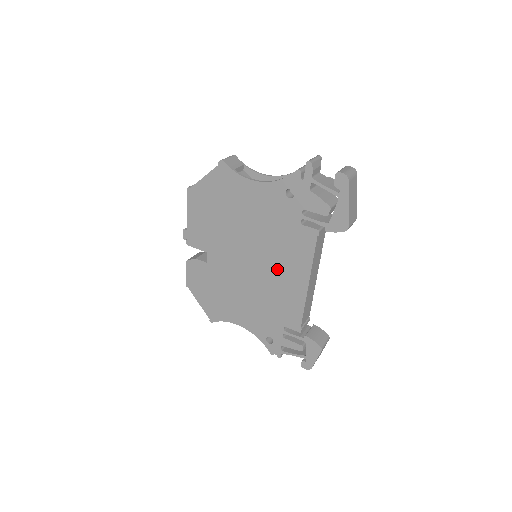
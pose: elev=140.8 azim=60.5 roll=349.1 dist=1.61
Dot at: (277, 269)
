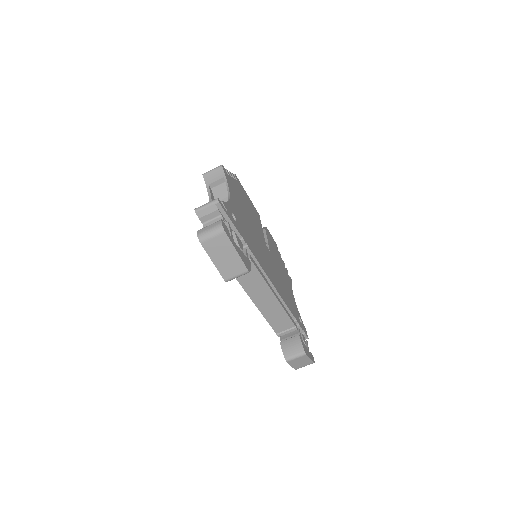
Dot at: occluded
